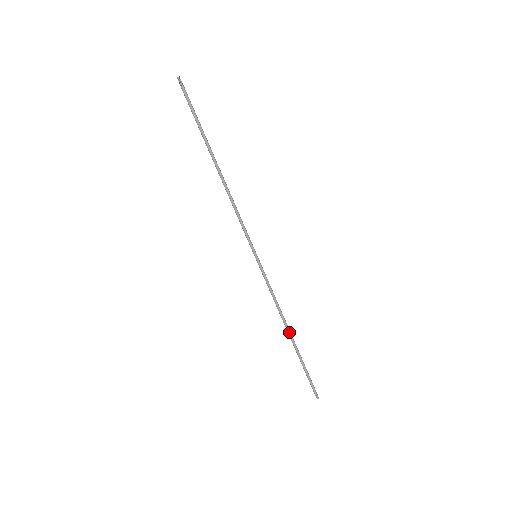
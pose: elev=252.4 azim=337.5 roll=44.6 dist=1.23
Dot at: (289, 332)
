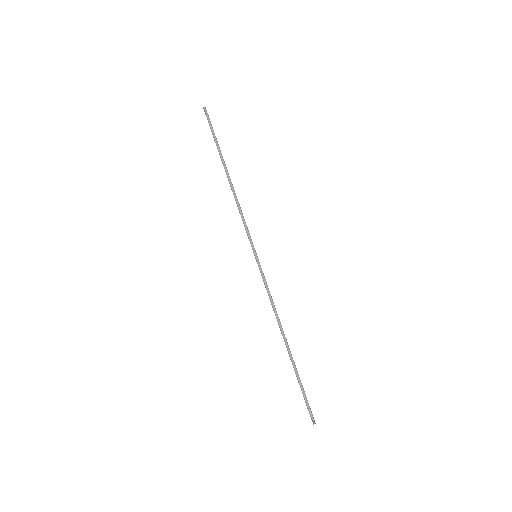
Dot at: (284, 338)
